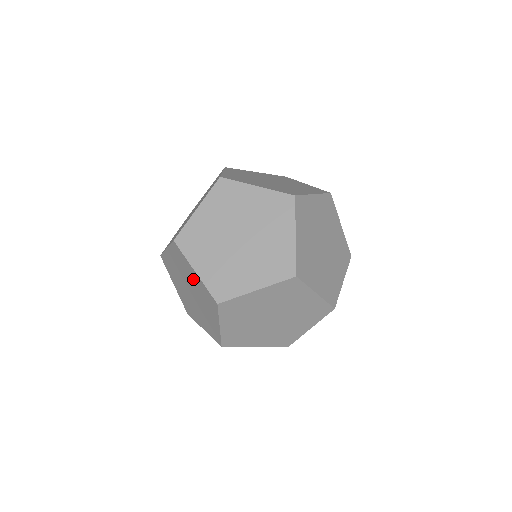
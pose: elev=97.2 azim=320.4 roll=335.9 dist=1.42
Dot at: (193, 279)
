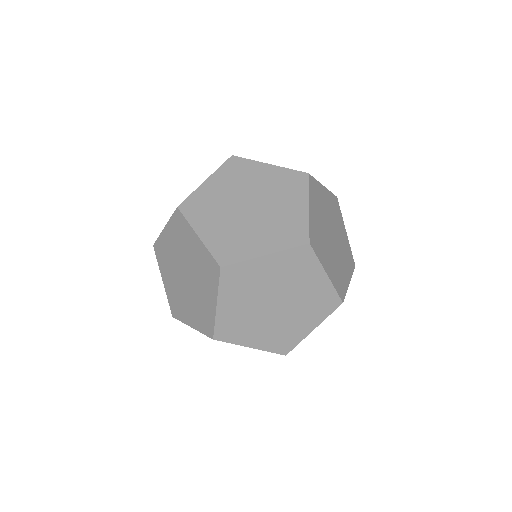
Dot at: (193, 250)
